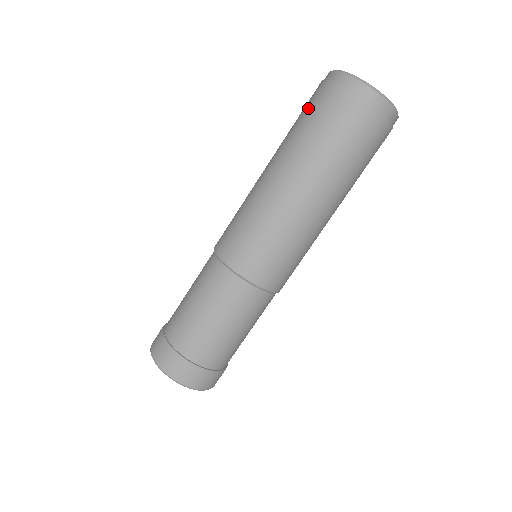
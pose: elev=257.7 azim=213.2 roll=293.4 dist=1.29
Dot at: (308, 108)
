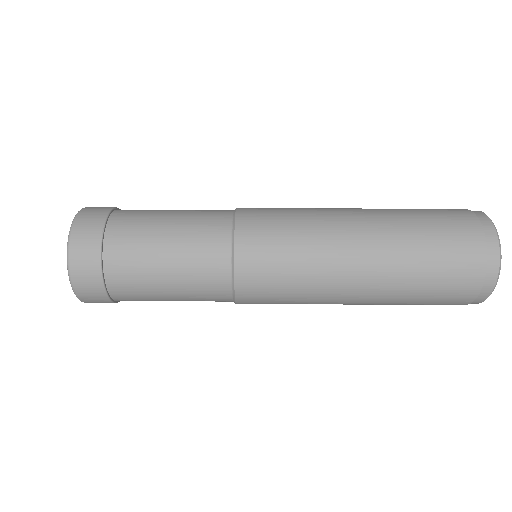
Dot at: occluded
